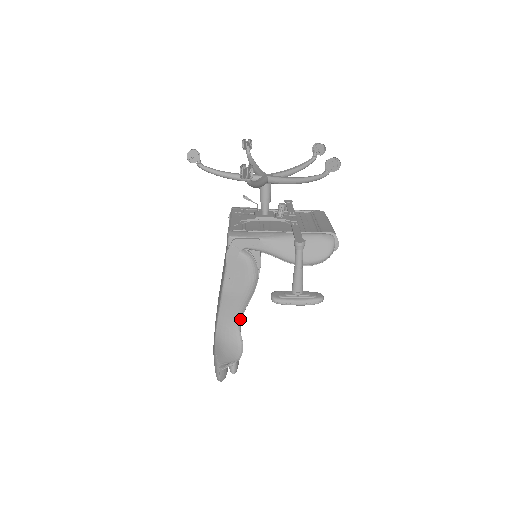
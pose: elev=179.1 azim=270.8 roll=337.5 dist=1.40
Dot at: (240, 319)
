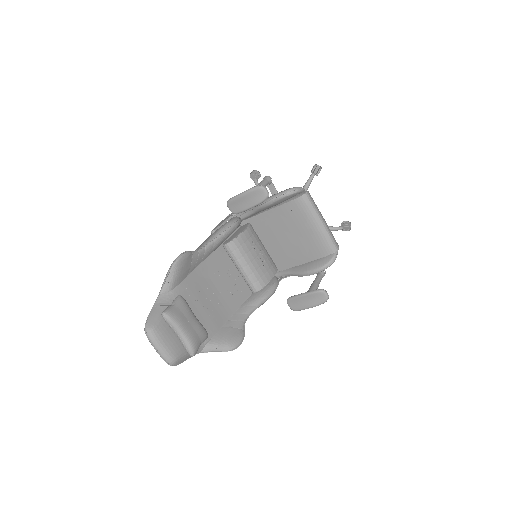
Dot at: (202, 247)
